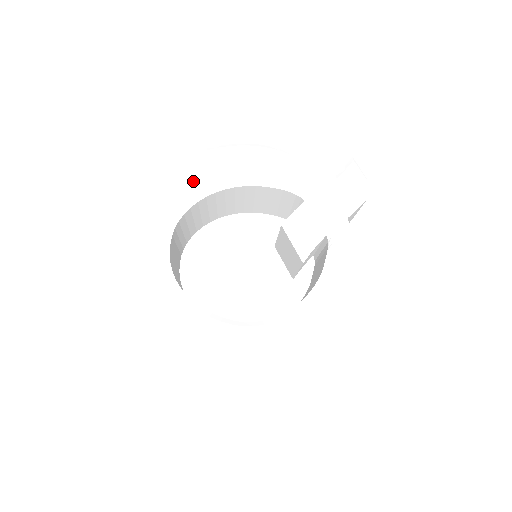
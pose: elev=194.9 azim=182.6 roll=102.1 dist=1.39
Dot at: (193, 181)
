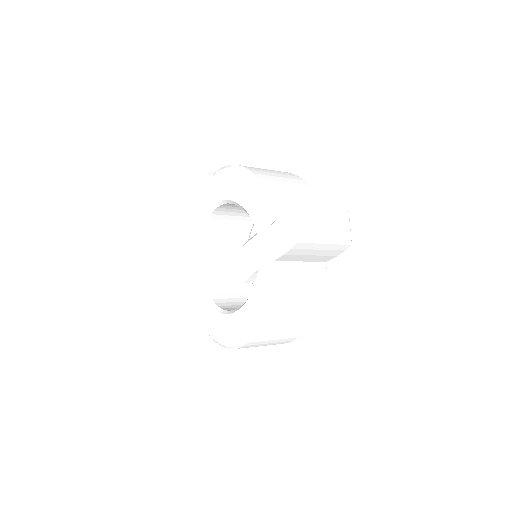
Dot at: (215, 191)
